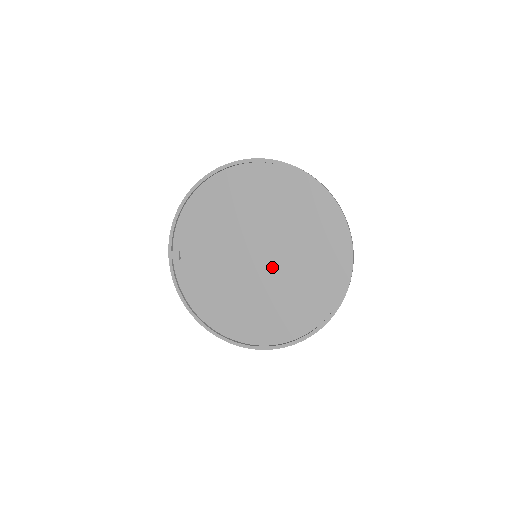
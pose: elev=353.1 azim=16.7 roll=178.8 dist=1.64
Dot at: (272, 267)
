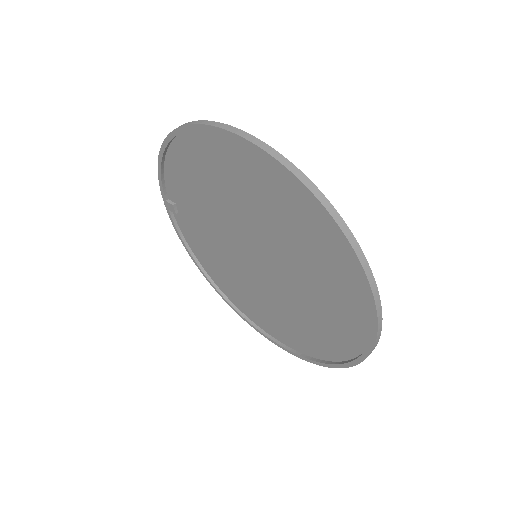
Dot at: (275, 279)
